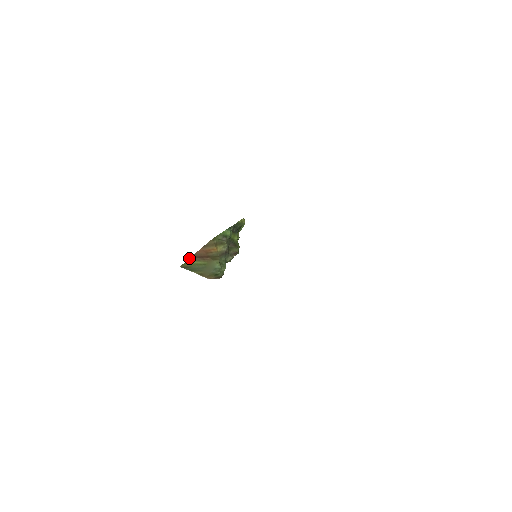
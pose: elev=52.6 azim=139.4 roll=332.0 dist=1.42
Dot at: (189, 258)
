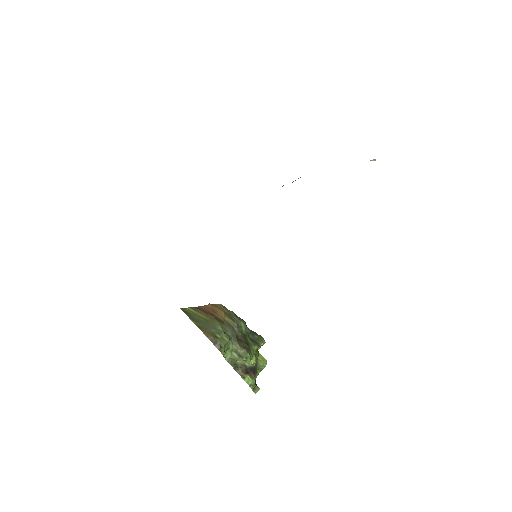
Dot at: (193, 307)
